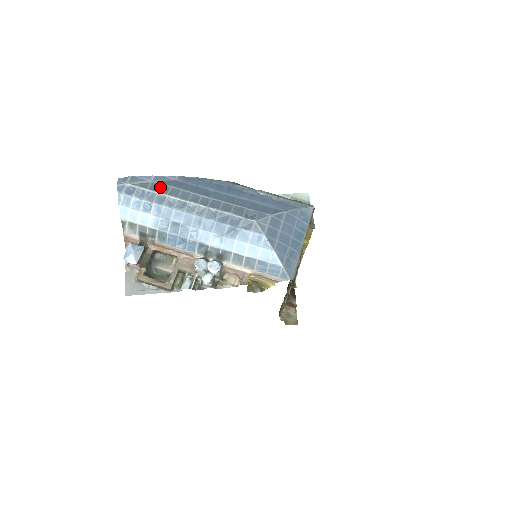
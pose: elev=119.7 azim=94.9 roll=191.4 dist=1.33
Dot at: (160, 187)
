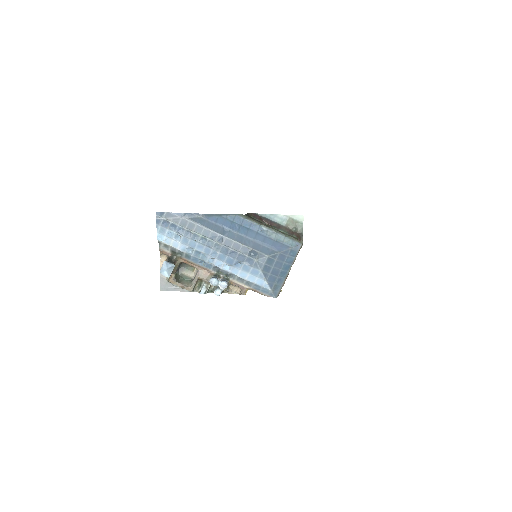
Dot at: (188, 224)
